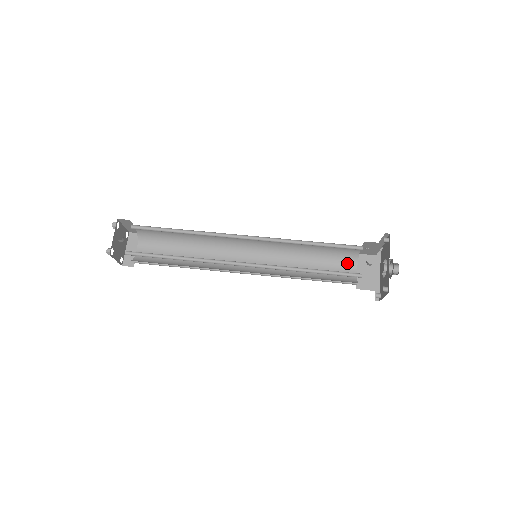
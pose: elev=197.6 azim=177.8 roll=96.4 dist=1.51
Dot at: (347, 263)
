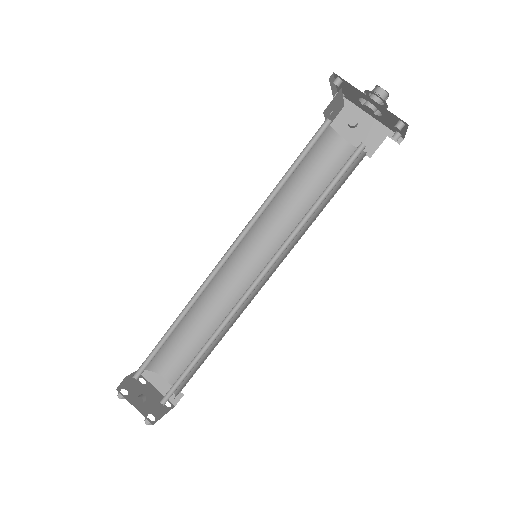
Dot at: (332, 149)
